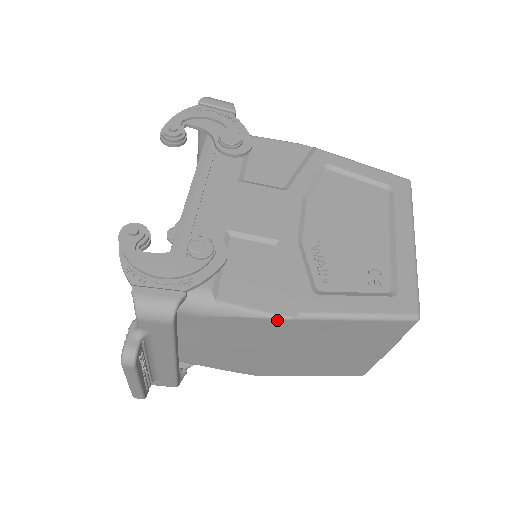
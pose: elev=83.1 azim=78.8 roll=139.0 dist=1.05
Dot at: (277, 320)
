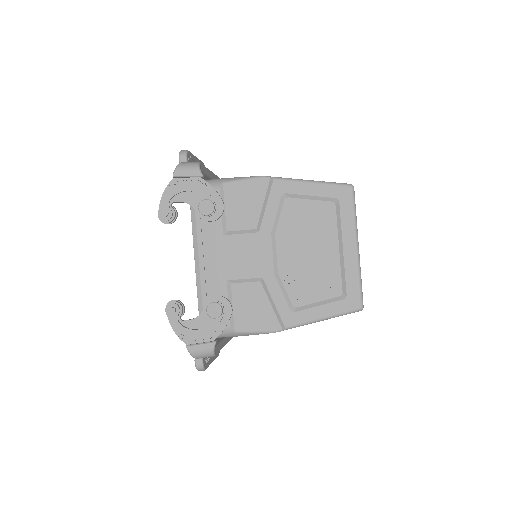
Dot at: occluded
